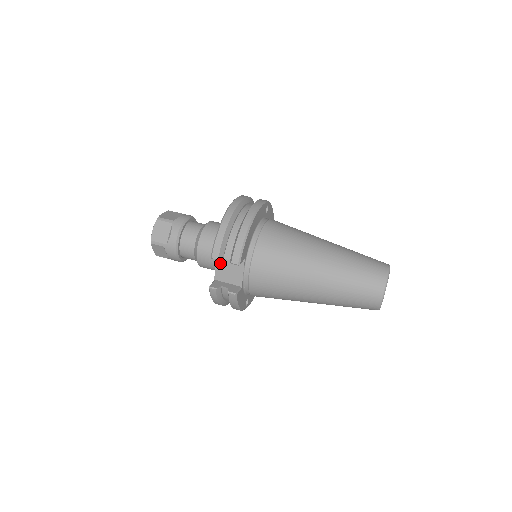
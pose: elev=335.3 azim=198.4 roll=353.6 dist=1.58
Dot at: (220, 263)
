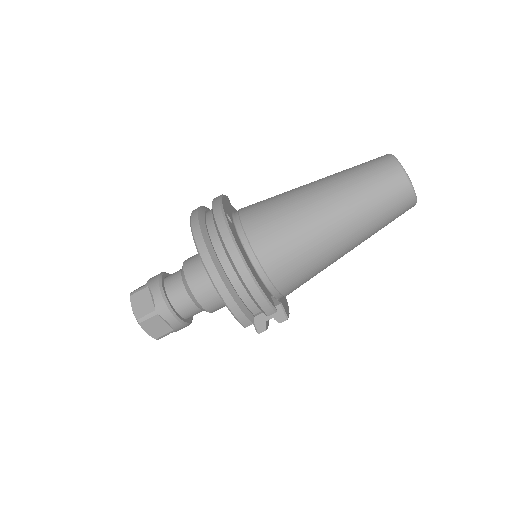
Dot at: occluded
